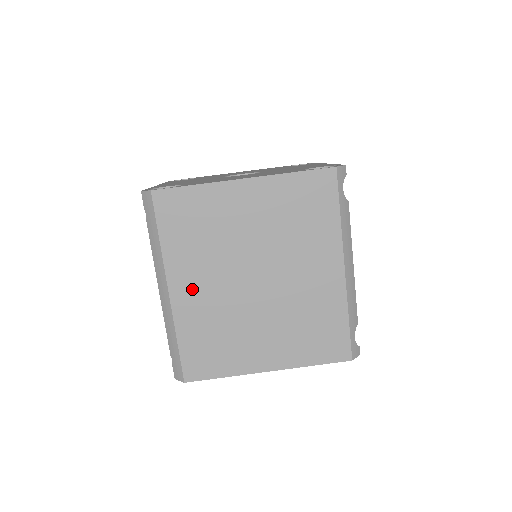
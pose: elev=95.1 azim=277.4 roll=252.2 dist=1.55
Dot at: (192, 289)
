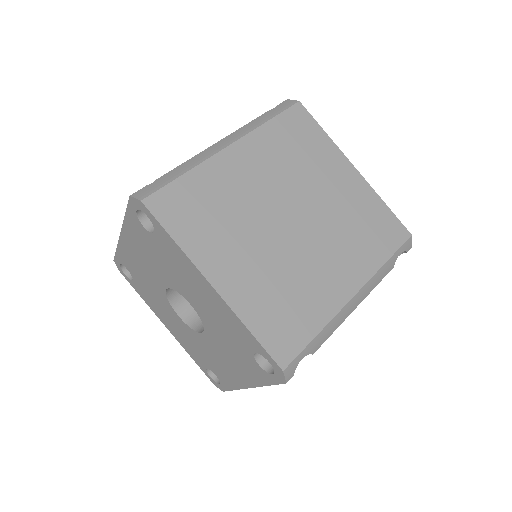
Dot at: (246, 165)
